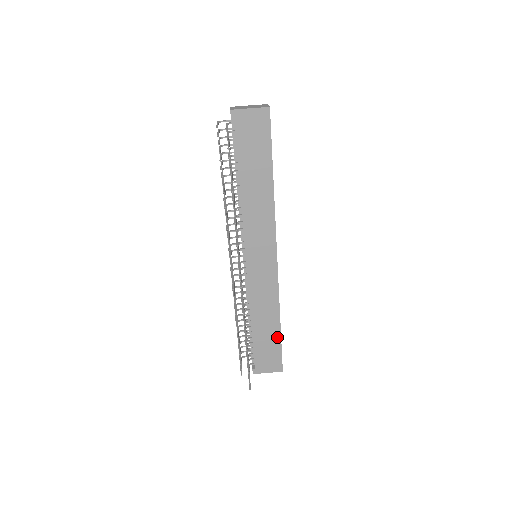
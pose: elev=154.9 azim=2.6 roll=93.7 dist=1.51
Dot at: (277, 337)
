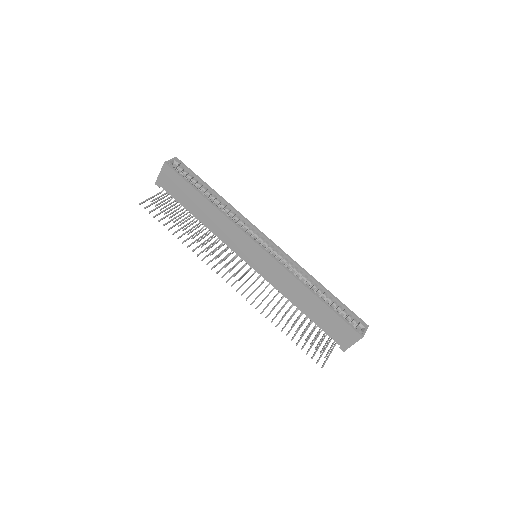
Dot at: (326, 309)
